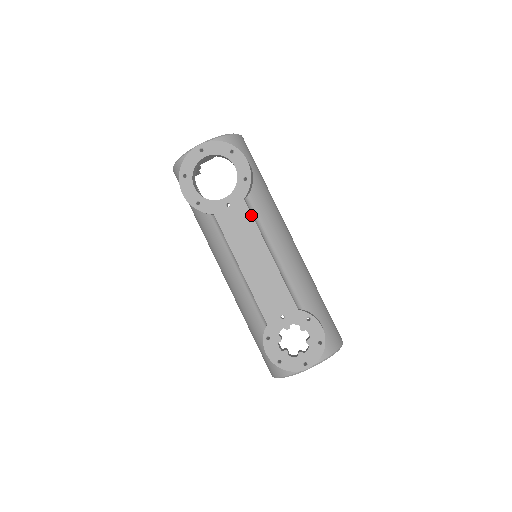
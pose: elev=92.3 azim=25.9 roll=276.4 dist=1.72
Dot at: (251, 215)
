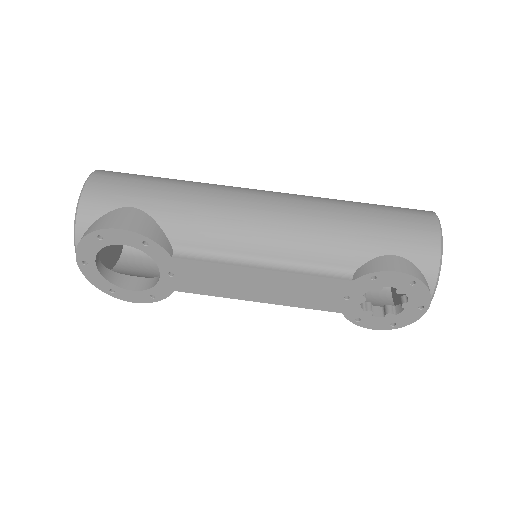
Dot at: (197, 262)
